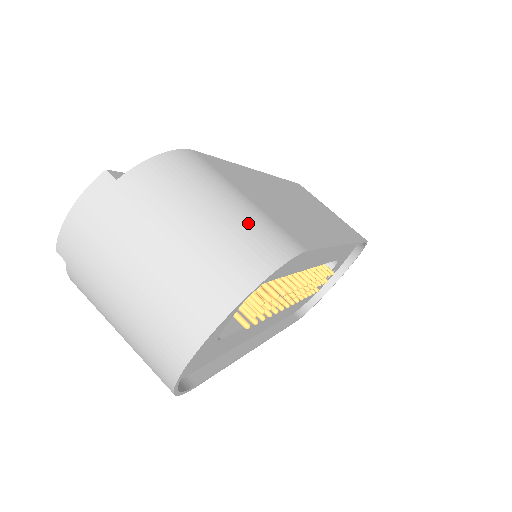
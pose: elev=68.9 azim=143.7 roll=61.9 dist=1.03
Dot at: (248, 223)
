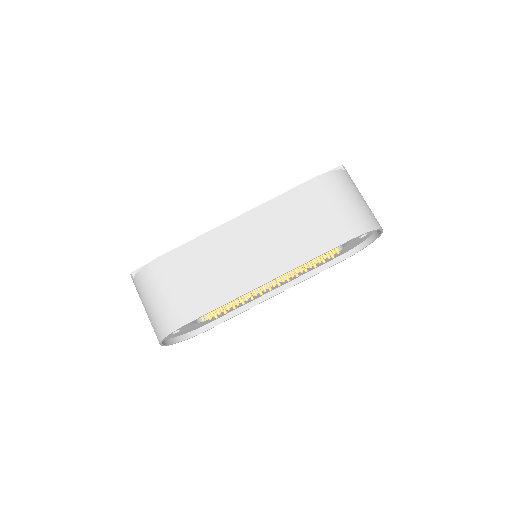
Dot at: (164, 310)
